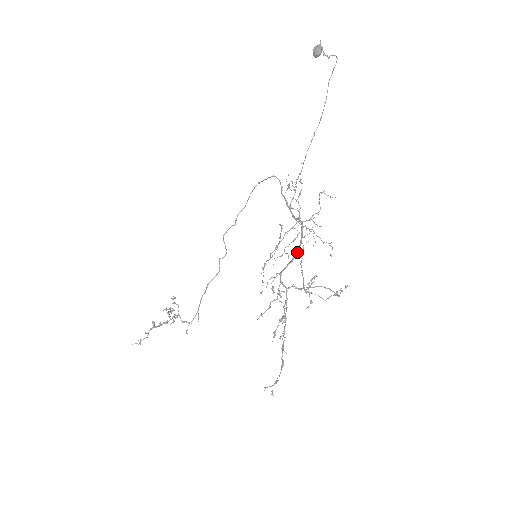
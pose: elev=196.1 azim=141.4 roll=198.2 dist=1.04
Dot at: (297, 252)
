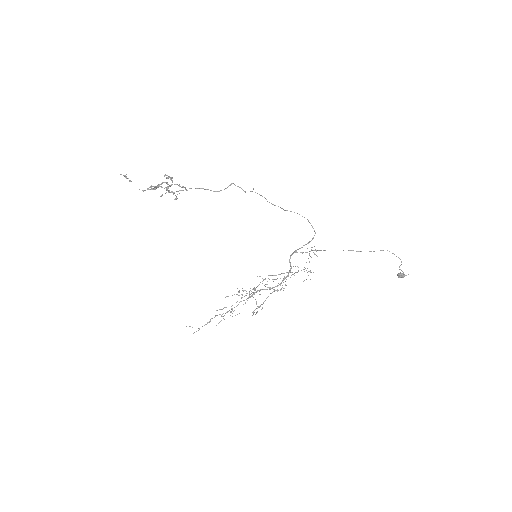
Dot at: occluded
